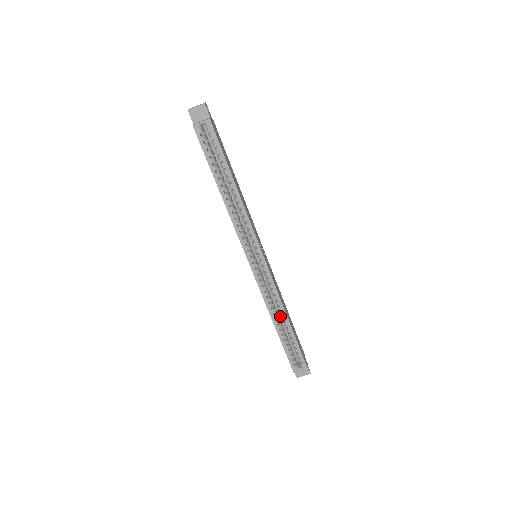
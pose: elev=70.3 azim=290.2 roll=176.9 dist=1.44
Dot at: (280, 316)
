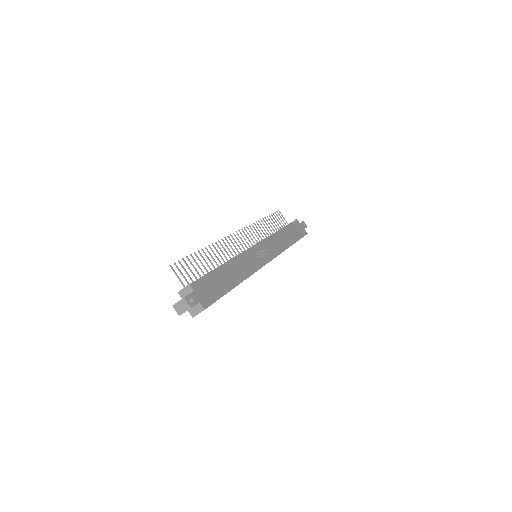
Dot at: occluded
